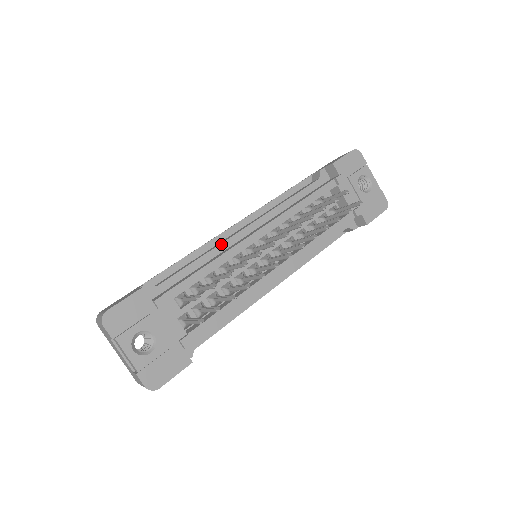
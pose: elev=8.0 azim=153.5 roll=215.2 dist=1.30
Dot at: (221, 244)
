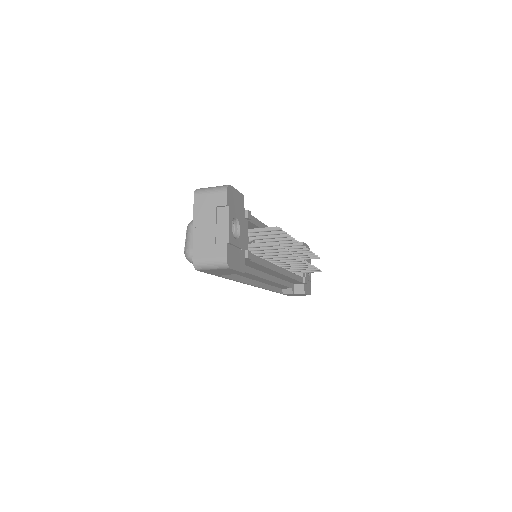
Dot at: occluded
